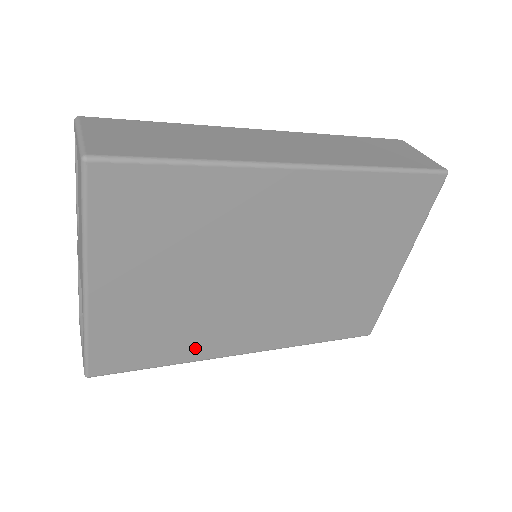
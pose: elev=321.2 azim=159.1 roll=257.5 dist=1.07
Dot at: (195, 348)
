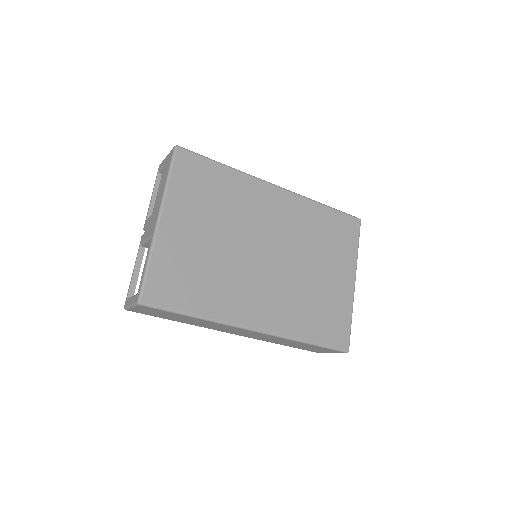
Dot at: (218, 305)
